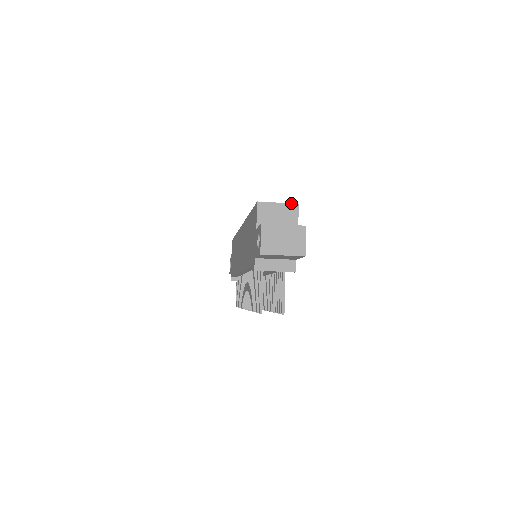
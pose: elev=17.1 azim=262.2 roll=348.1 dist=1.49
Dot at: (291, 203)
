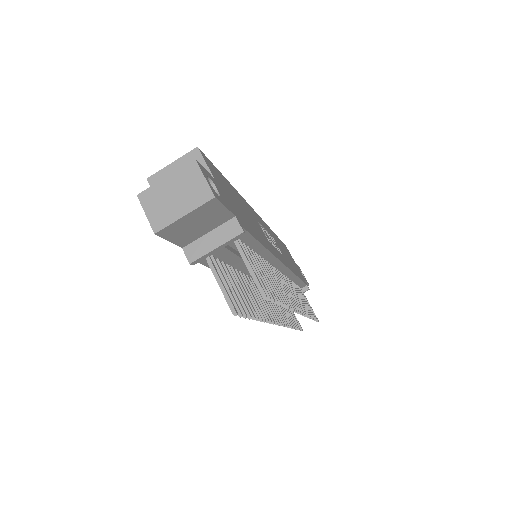
Dot at: (188, 152)
